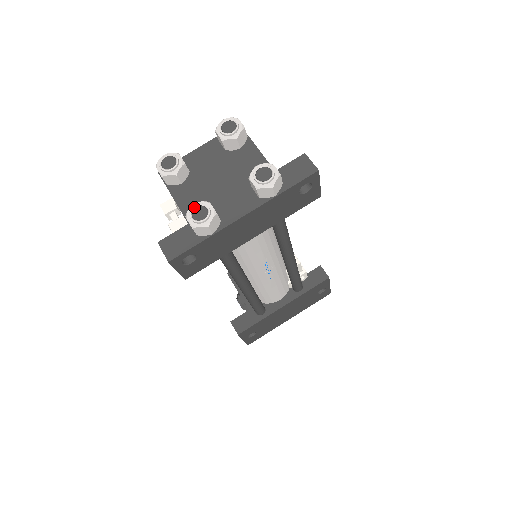
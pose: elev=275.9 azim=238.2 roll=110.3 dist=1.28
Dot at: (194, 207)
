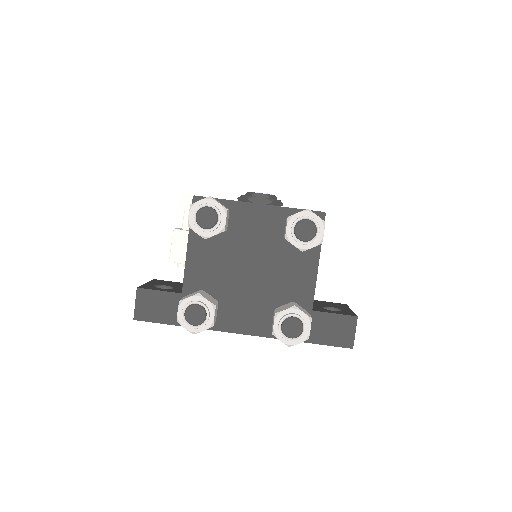
Dot at: (194, 303)
